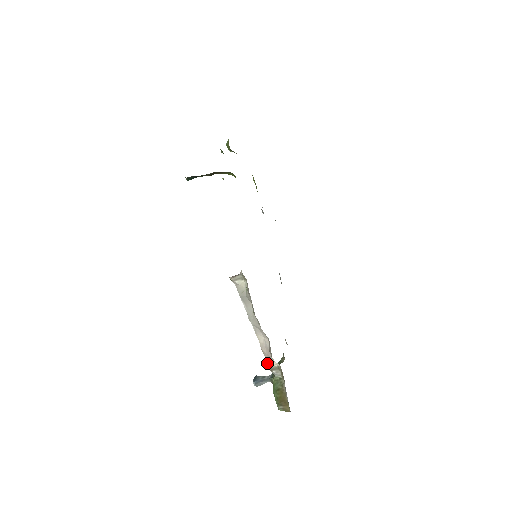
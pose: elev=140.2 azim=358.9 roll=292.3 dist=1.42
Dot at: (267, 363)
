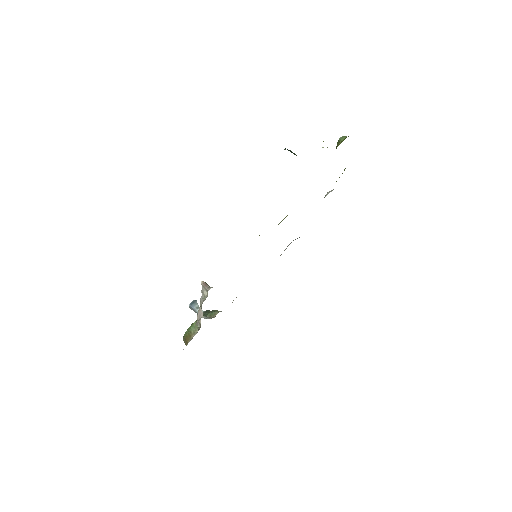
Dot at: (197, 316)
